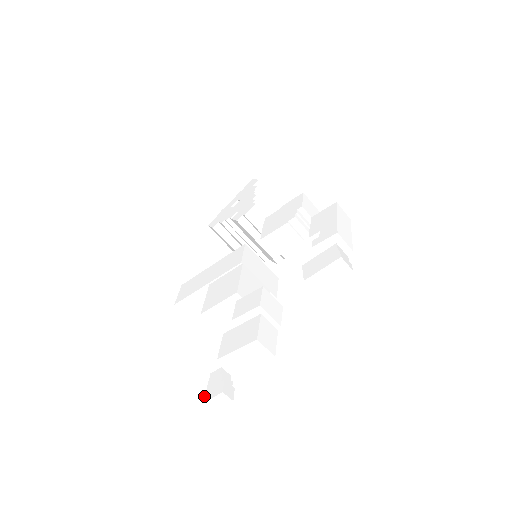
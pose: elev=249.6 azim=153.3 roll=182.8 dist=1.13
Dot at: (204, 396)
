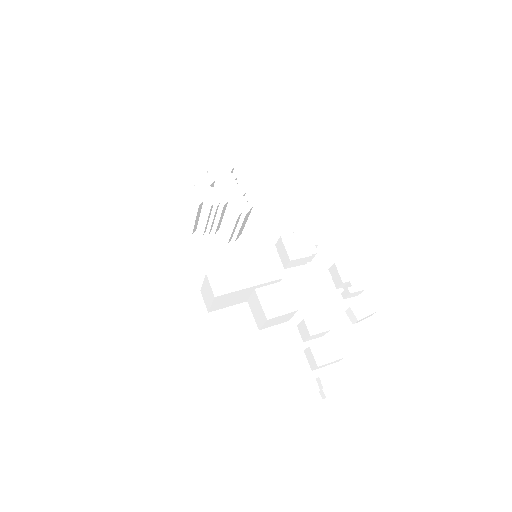
Dot at: (325, 393)
